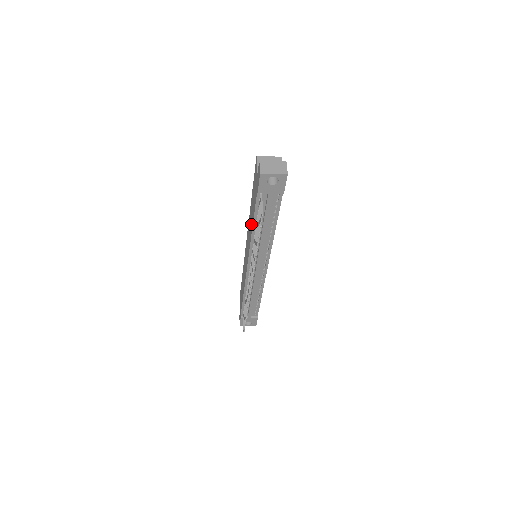
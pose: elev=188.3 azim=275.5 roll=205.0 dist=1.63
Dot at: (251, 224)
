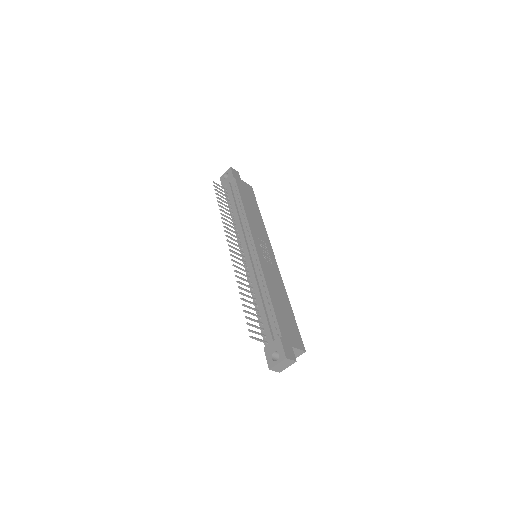
Dot at: occluded
